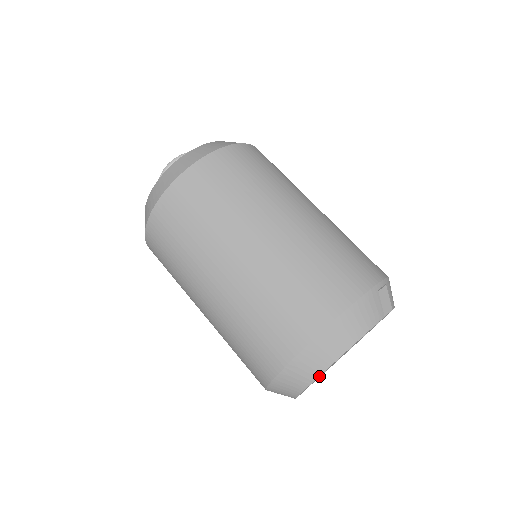
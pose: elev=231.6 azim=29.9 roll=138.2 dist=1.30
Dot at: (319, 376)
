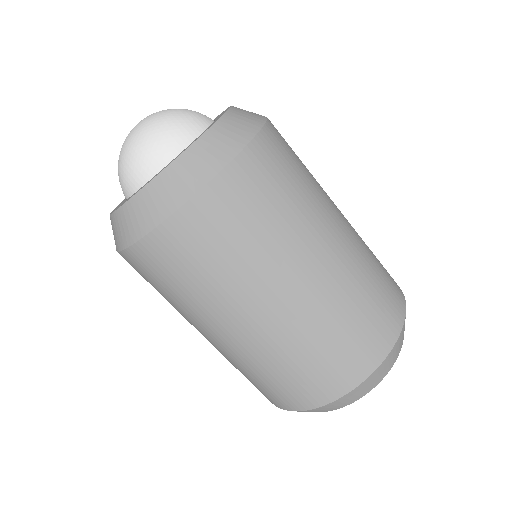
Dot at: occluded
